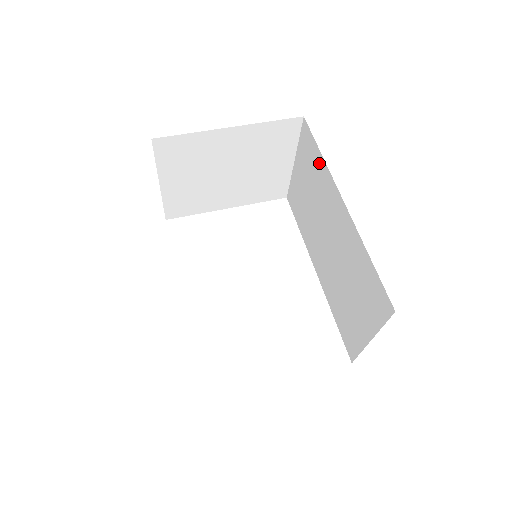
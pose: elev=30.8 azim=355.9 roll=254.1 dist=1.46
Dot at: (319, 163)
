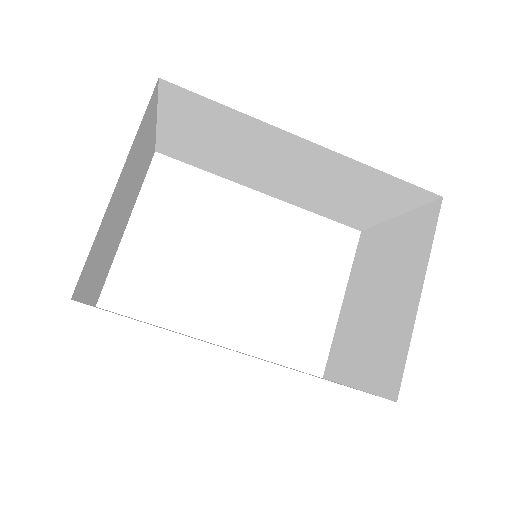
Dot at: (231, 117)
